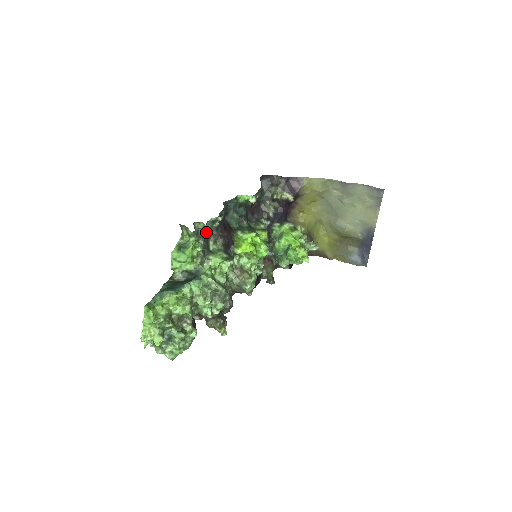
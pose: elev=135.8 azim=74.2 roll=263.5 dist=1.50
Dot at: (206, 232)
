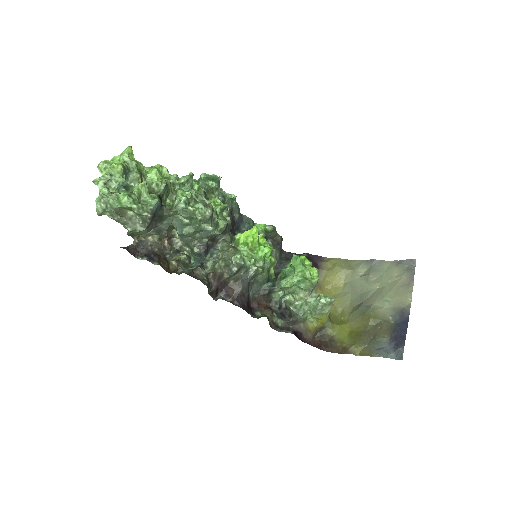
Dot at: occluded
